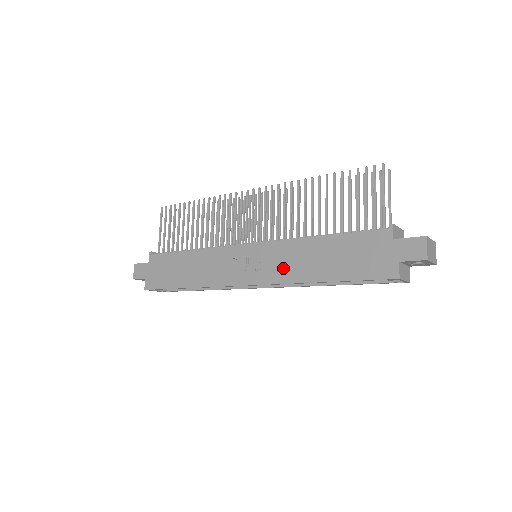
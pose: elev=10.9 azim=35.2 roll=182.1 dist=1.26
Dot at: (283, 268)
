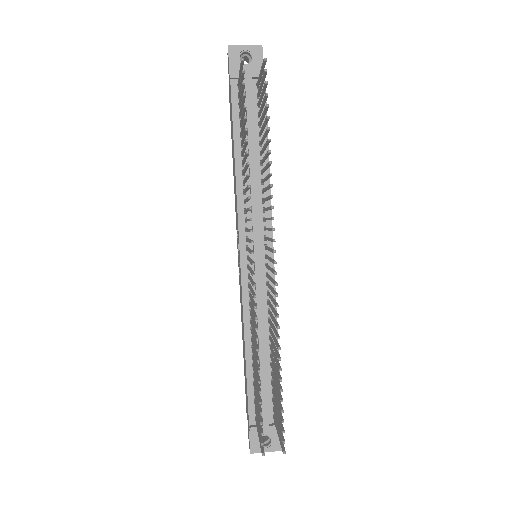
Dot at: occluded
